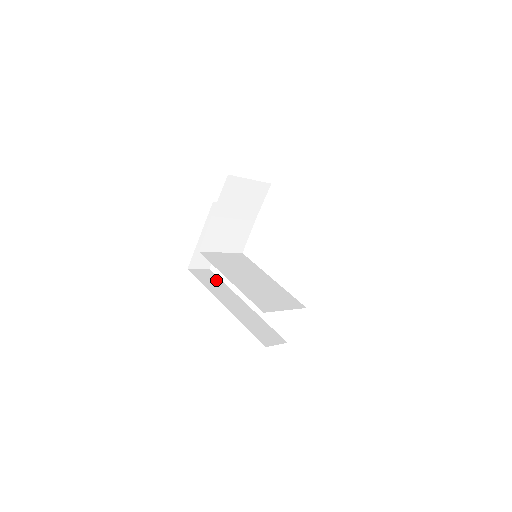
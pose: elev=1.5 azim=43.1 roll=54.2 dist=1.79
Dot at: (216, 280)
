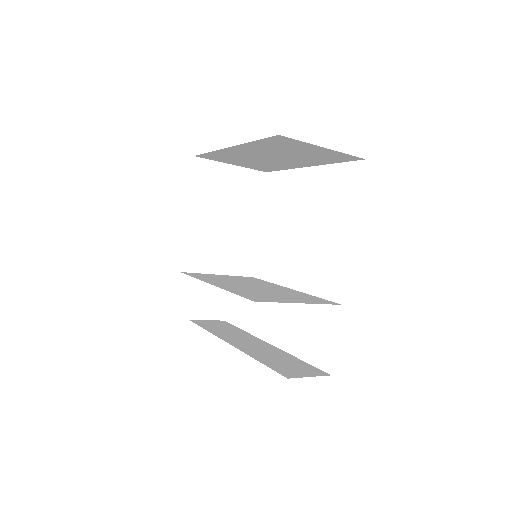
Dot at: (229, 327)
